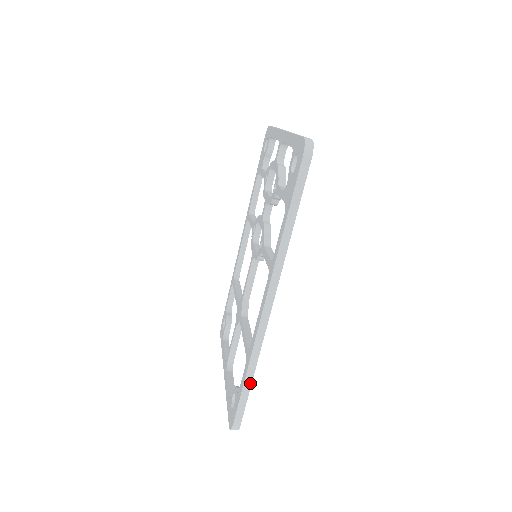
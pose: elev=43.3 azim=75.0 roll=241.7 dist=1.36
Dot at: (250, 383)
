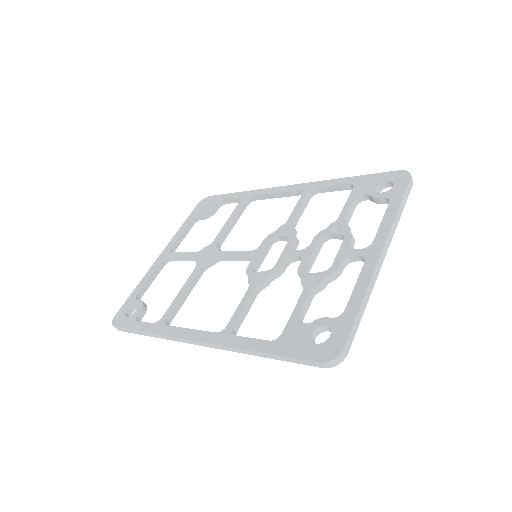
Dot at: (145, 335)
